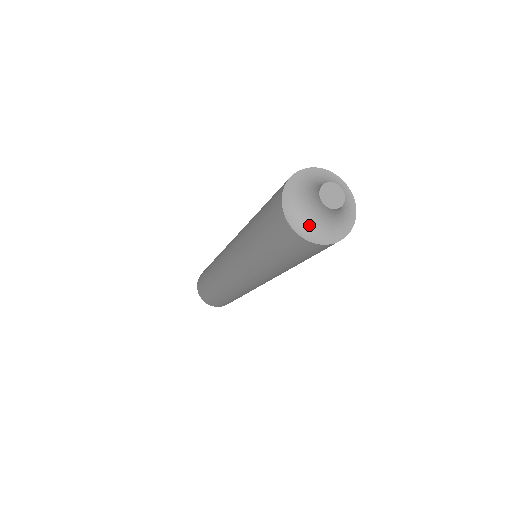
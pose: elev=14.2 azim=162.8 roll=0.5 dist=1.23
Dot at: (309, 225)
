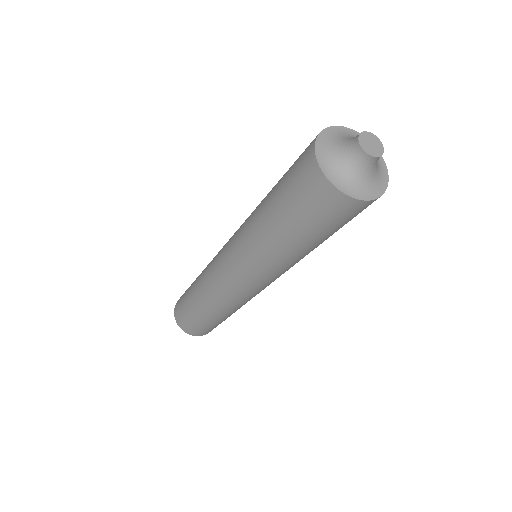
Dot at: (346, 178)
